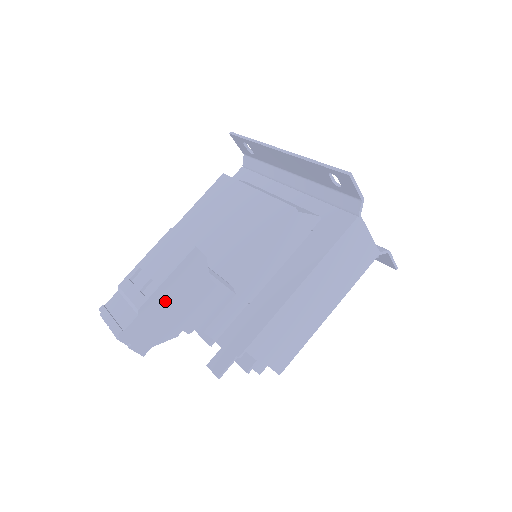
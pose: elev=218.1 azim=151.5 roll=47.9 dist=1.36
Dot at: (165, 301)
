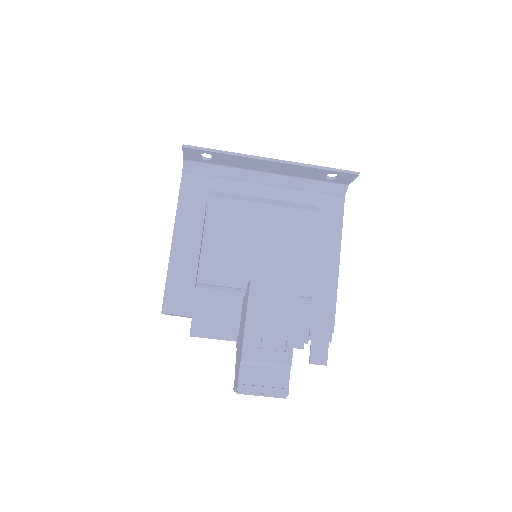
Dot at: occluded
